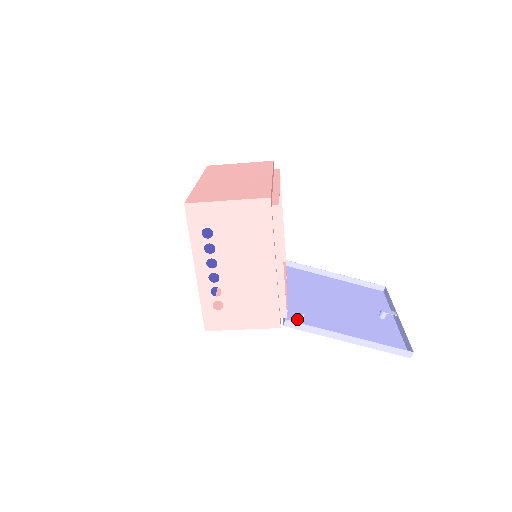
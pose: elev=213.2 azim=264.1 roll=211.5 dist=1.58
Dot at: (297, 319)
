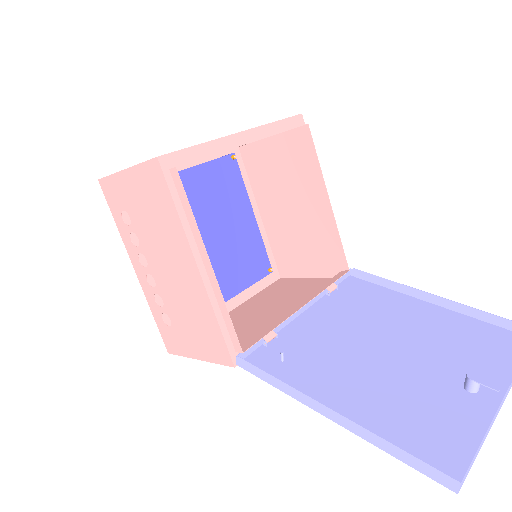
Dot at: (273, 359)
